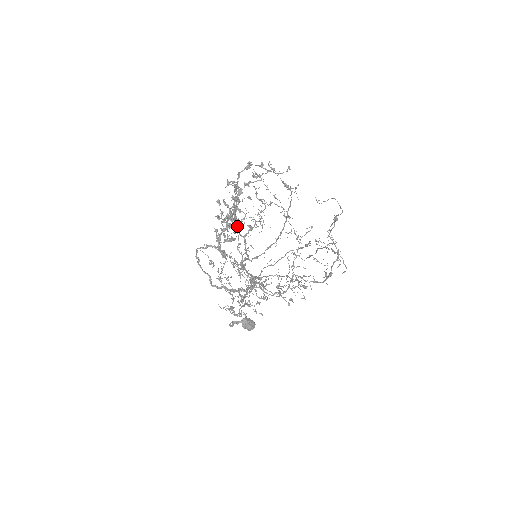
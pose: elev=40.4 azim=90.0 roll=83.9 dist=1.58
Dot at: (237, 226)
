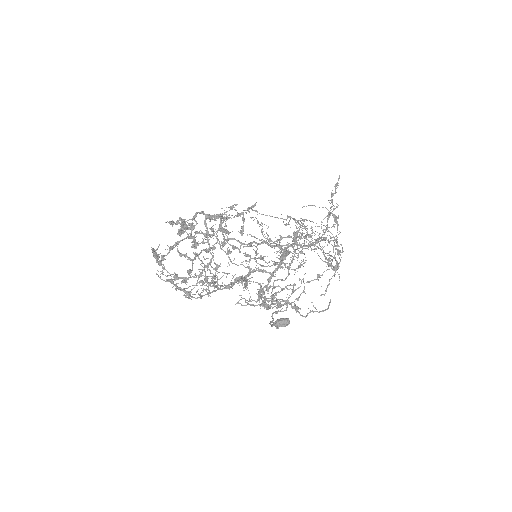
Dot at: occluded
